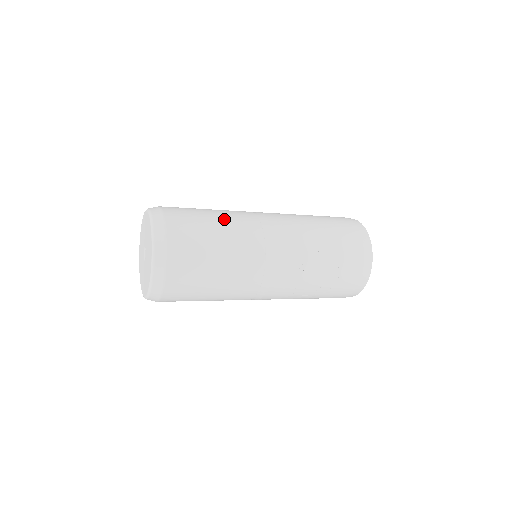
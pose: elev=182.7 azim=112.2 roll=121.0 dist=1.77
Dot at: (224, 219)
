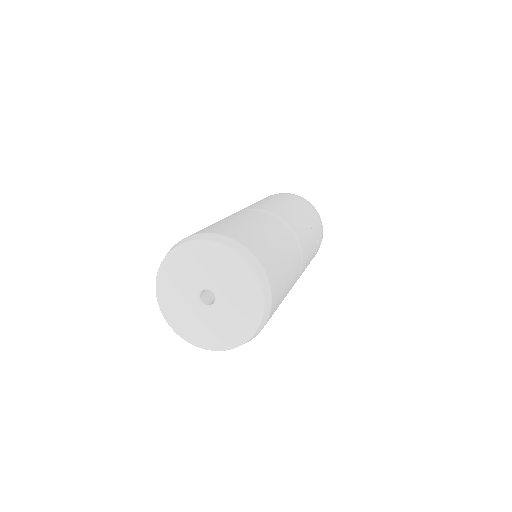
Dot at: (260, 224)
